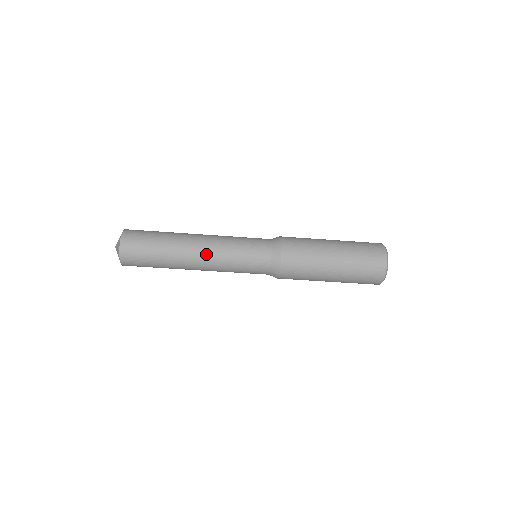
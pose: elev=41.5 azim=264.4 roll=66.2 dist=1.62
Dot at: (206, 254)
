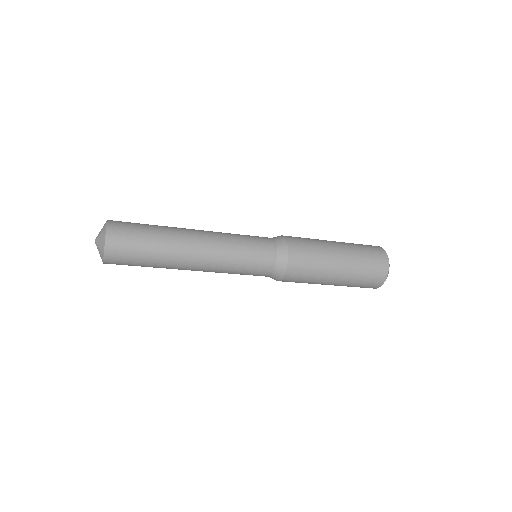
Dot at: (204, 266)
